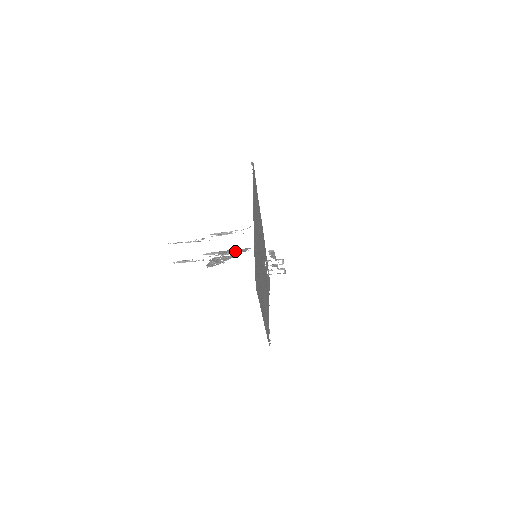
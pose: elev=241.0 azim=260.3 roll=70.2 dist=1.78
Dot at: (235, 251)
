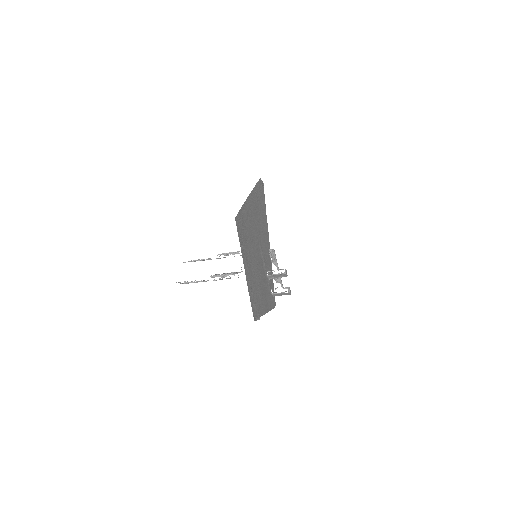
Dot at: occluded
